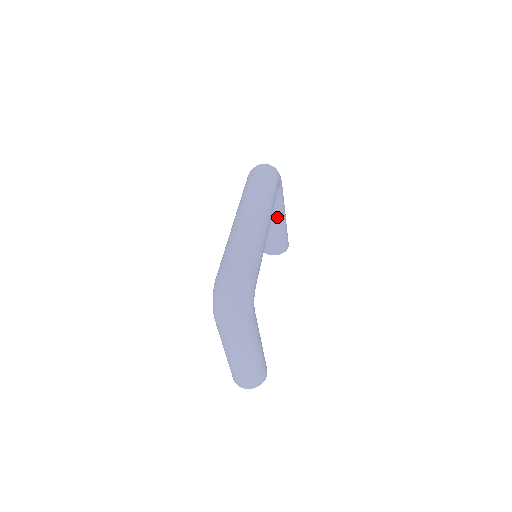
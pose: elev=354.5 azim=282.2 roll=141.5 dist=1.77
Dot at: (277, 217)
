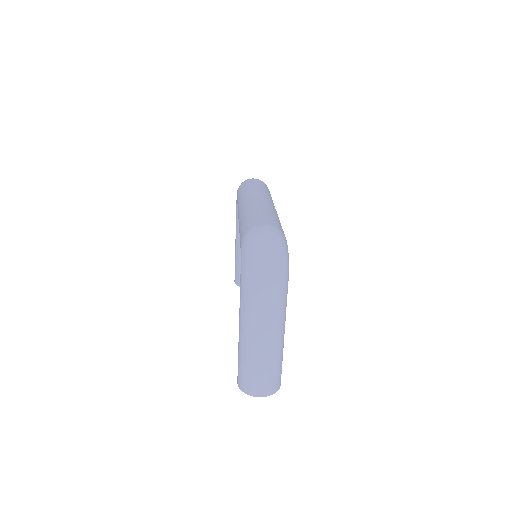
Dot at: occluded
